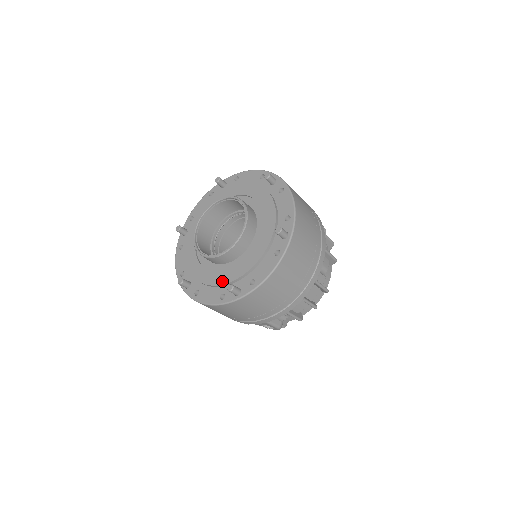
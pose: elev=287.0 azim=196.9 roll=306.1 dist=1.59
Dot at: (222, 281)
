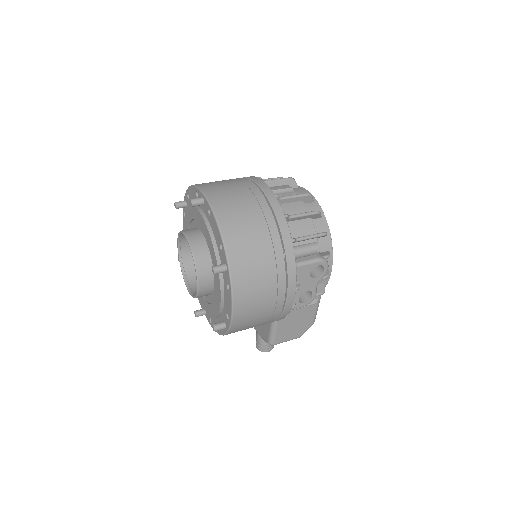
Dot at: (218, 281)
